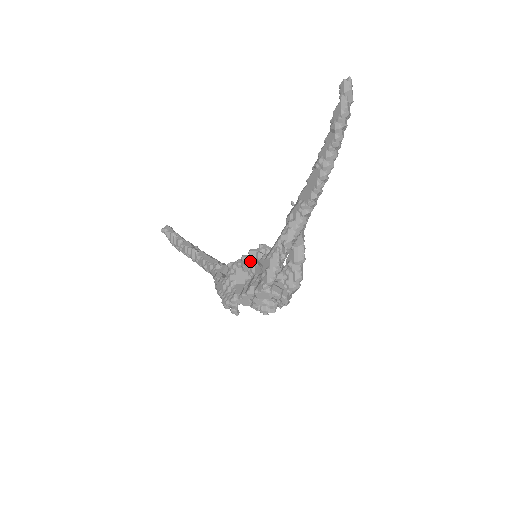
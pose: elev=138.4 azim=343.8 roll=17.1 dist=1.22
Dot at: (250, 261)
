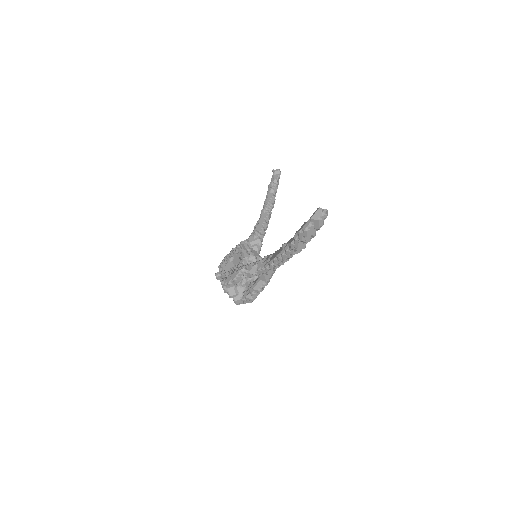
Dot at: (240, 258)
